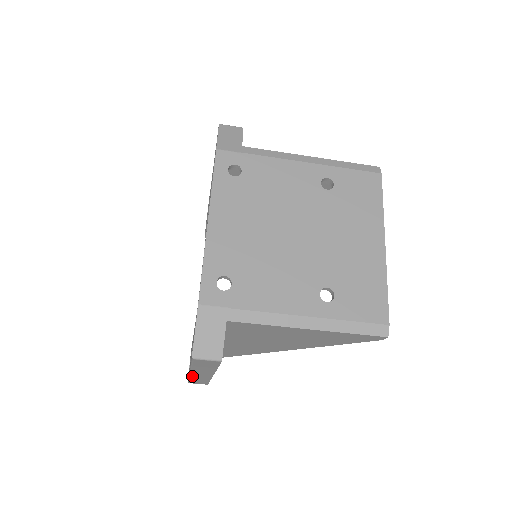
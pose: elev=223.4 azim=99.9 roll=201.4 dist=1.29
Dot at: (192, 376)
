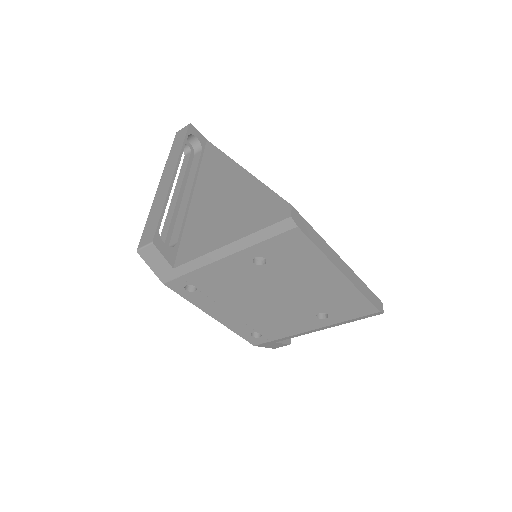
Dot at: occluded
